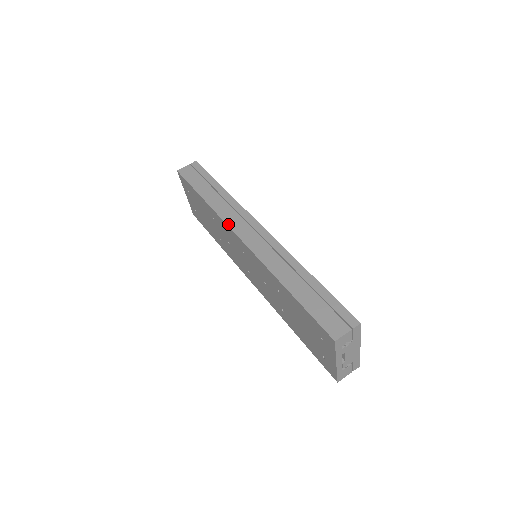
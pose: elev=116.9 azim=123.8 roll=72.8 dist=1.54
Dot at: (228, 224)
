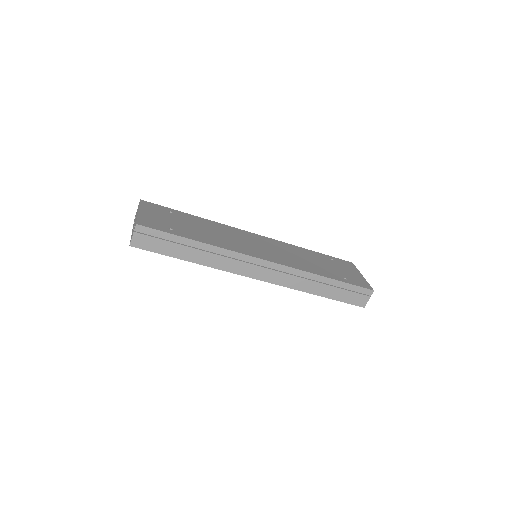
Dot at: (238, 274)
